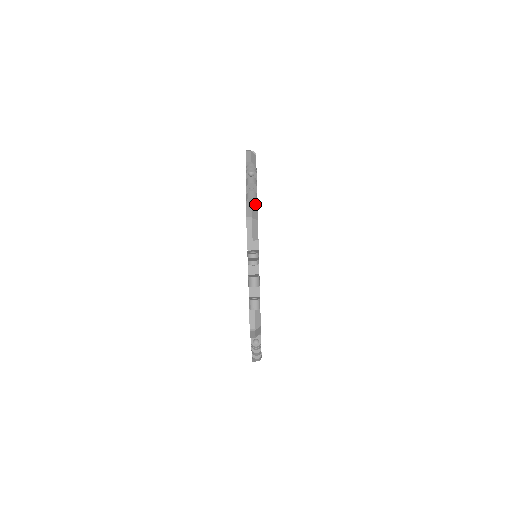
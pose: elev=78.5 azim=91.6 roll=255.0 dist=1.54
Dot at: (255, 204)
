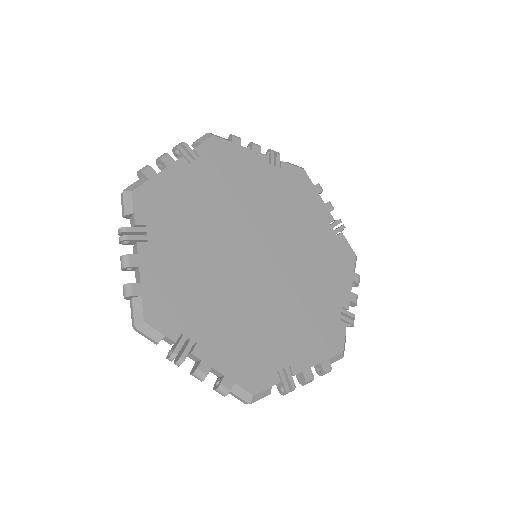
Dot at: (136, 296)
